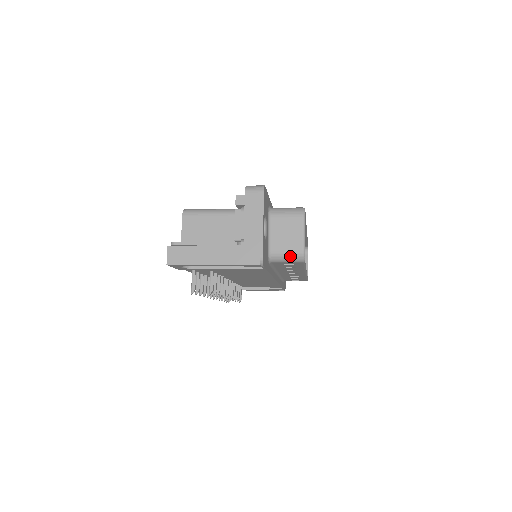
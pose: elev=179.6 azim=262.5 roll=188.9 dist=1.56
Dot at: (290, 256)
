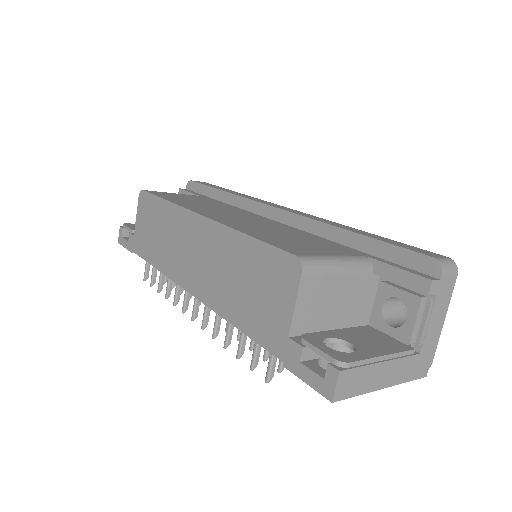
Dot at: occluded
